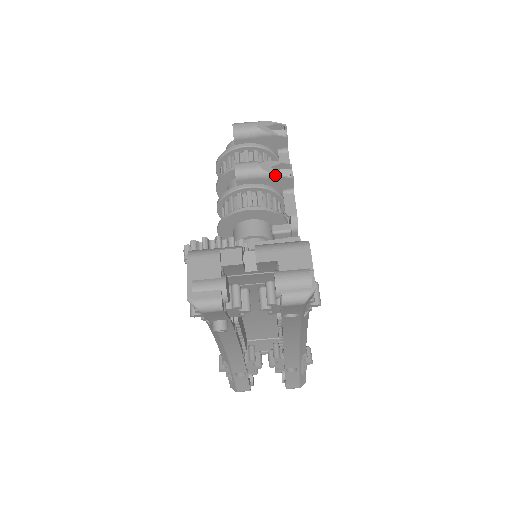
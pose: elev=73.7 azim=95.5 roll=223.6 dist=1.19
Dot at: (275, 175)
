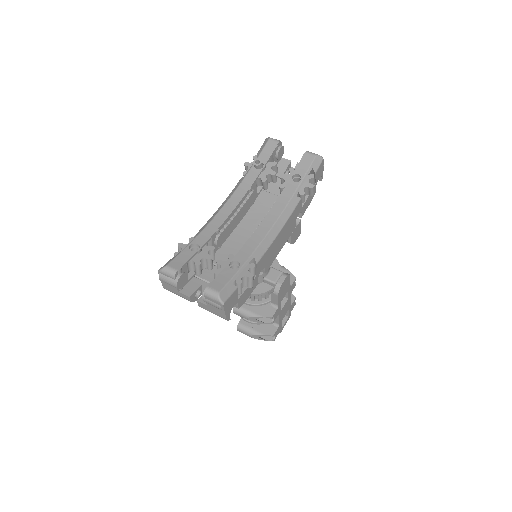
Dot at: (287, 270)
